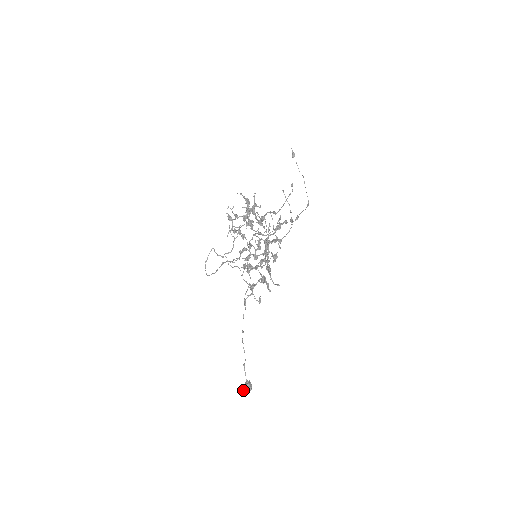
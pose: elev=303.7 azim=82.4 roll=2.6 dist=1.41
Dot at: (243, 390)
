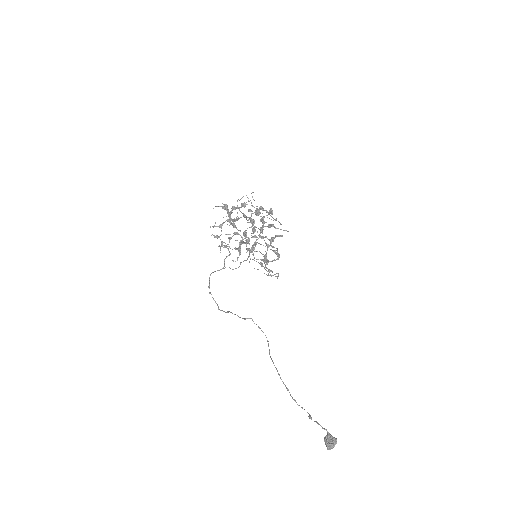
Dot at: (327, 448)
